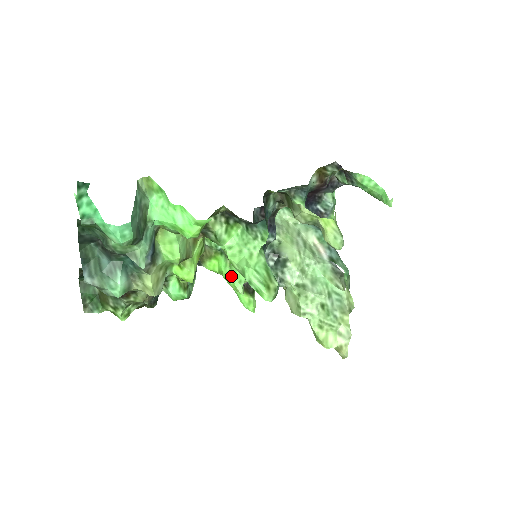
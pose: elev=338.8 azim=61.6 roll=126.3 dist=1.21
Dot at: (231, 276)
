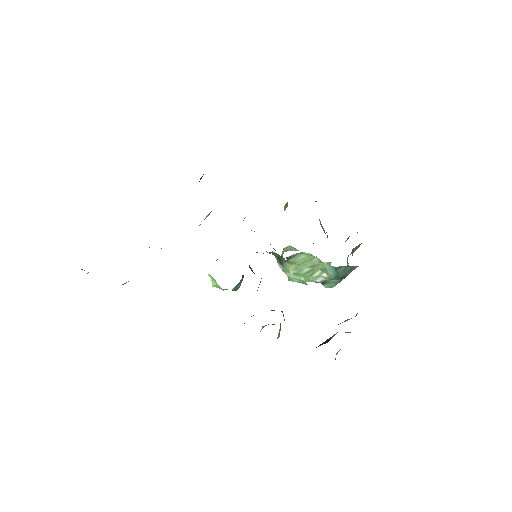
Dot at: occluded
